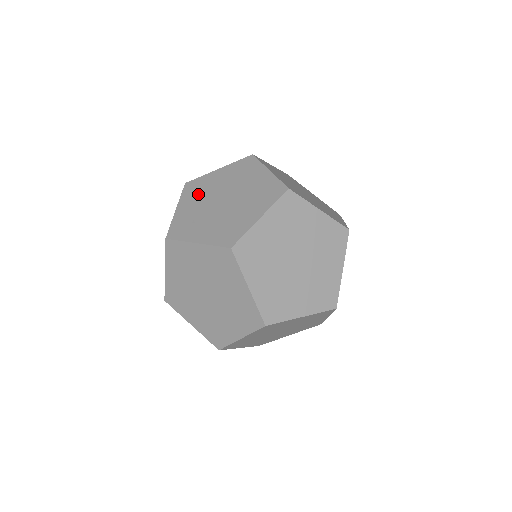
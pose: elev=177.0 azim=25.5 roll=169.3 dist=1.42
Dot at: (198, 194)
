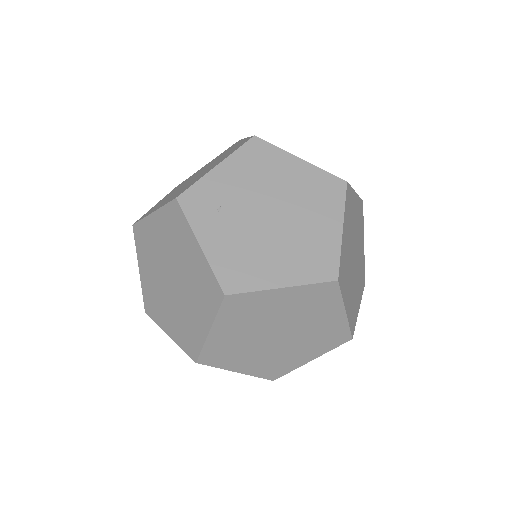
Dot at: (254, 171)
